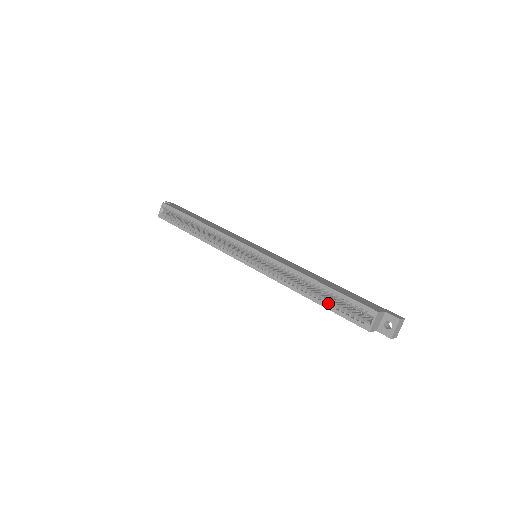
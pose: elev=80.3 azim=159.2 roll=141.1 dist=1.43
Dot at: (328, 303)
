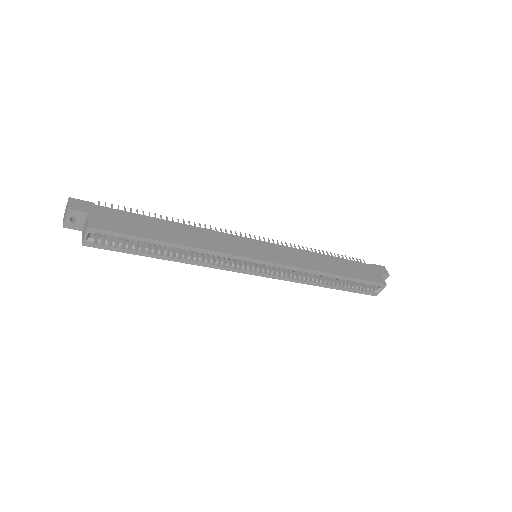
Dot at: (344, 285)
